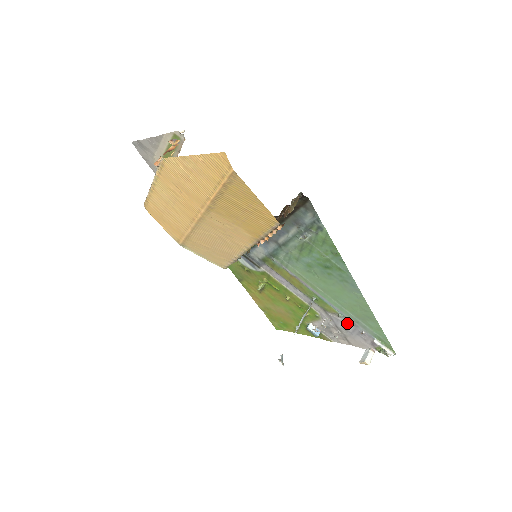
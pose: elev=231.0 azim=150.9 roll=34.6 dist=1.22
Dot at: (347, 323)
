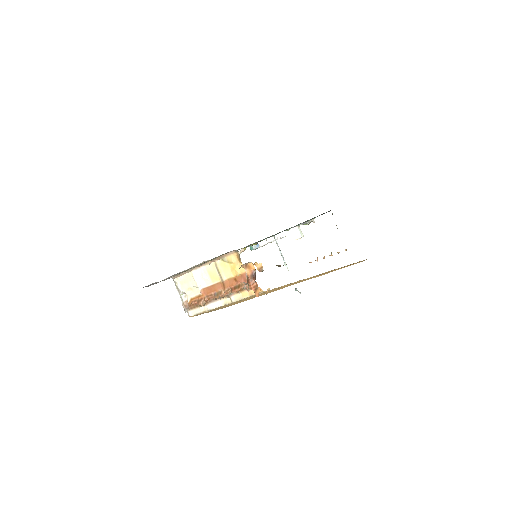
Dot at: occluded
